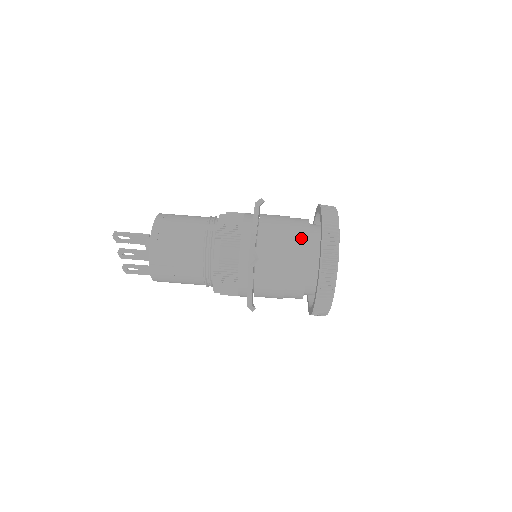
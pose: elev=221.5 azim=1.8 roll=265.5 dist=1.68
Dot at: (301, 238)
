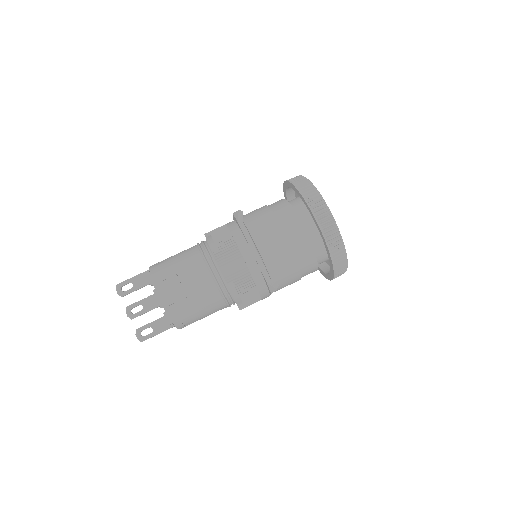
Dot at: occluded
